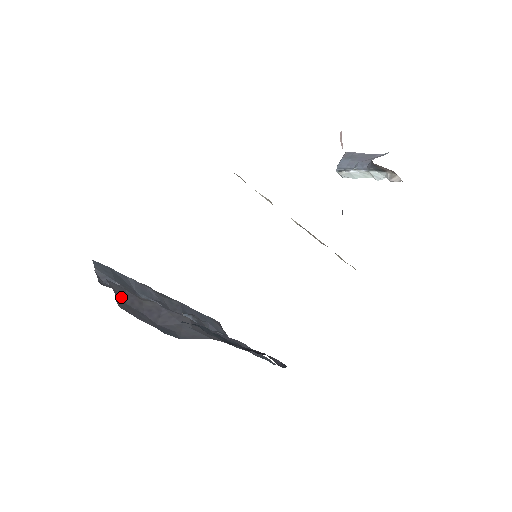
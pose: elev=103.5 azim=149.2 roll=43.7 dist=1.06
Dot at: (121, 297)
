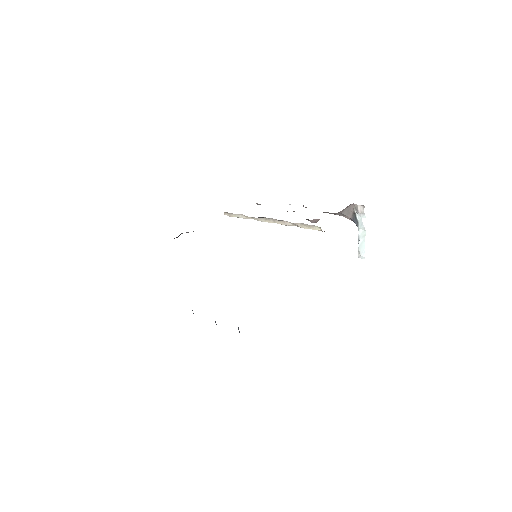
Dot at: occluded
